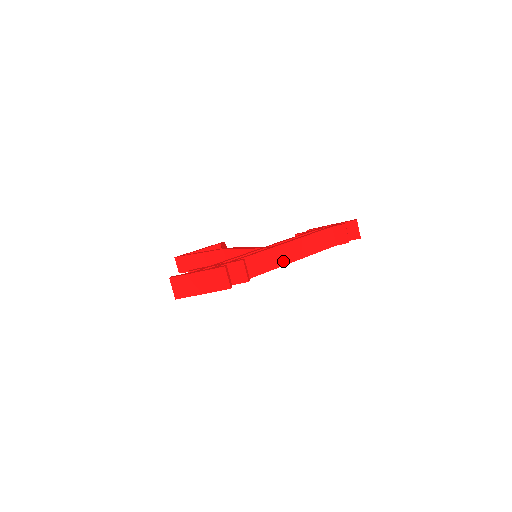
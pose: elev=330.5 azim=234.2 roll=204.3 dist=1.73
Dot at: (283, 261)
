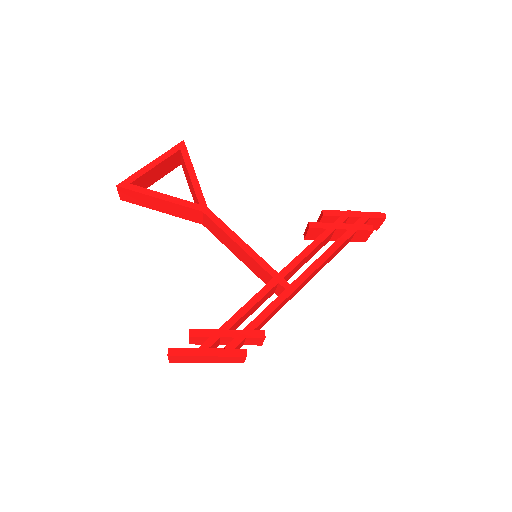
Dot at: (296, 293)
